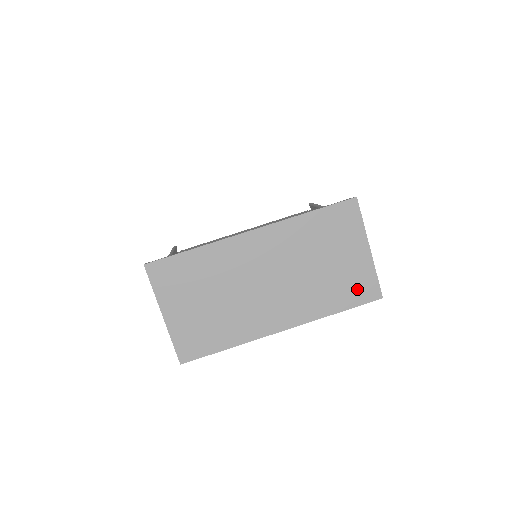
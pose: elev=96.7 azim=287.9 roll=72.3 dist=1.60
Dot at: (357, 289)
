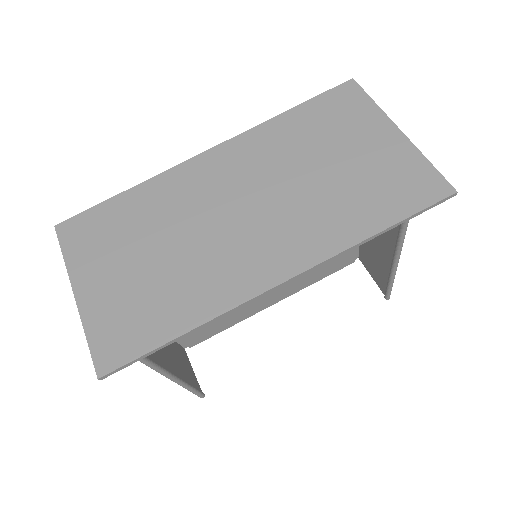
Dot at: (401, 188)
